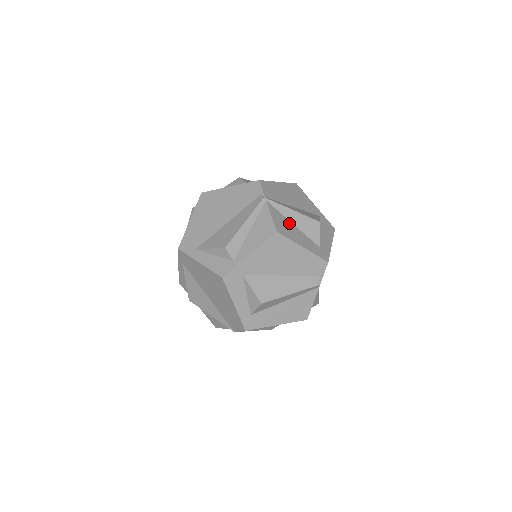
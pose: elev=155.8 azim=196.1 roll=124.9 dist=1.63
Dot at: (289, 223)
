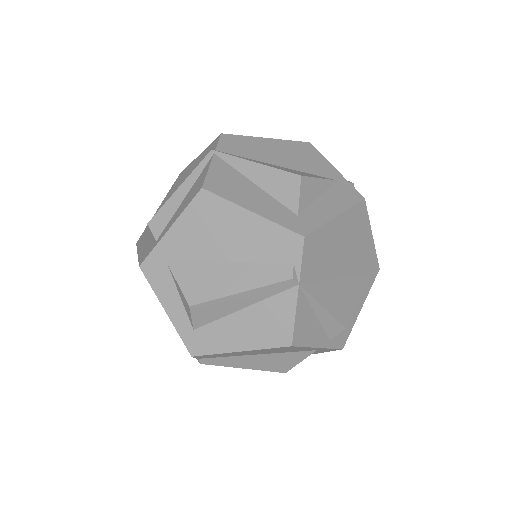
Dot at: (244, 181)
